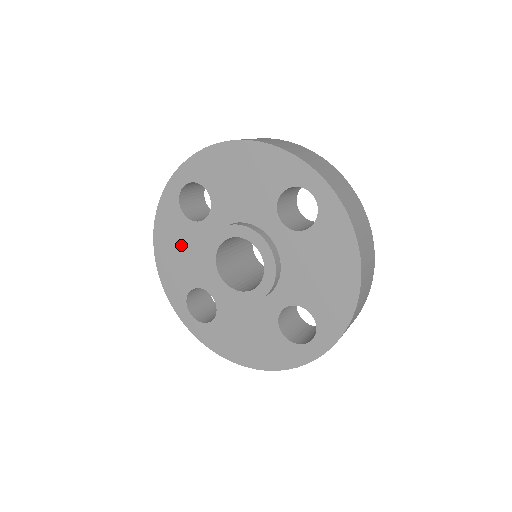
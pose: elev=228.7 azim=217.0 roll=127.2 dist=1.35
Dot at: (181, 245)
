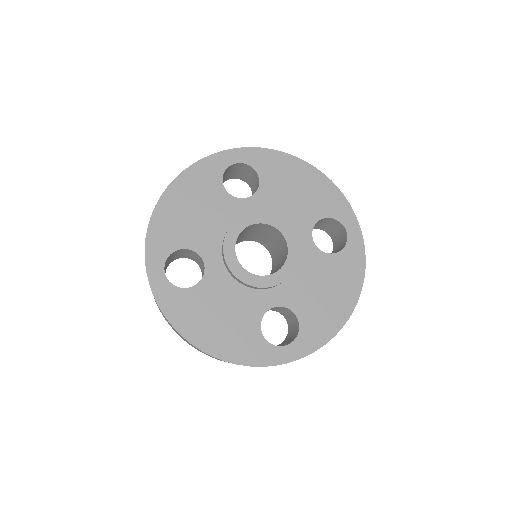
Dot at: (214, 311)
